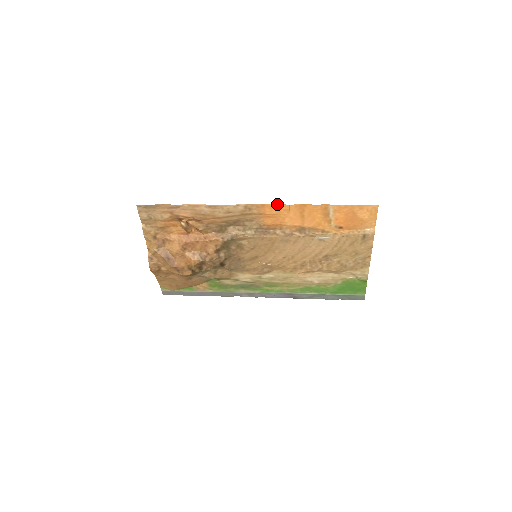
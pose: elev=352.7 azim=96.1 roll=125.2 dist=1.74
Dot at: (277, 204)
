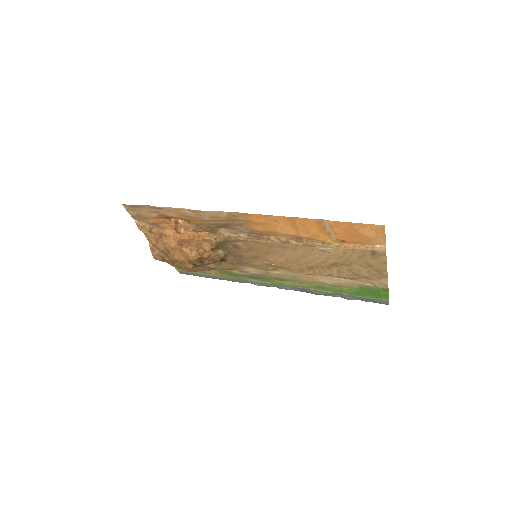
Dot at: occluded
